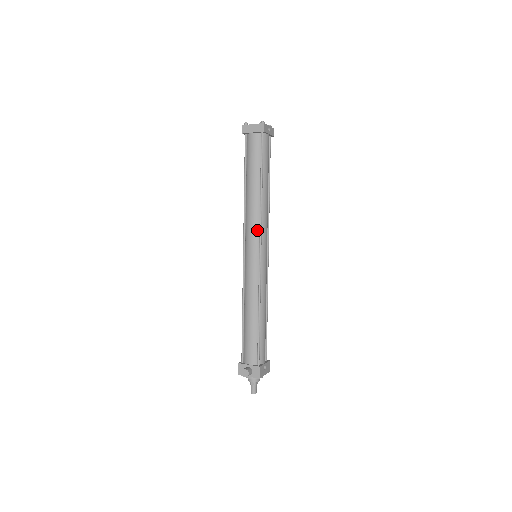
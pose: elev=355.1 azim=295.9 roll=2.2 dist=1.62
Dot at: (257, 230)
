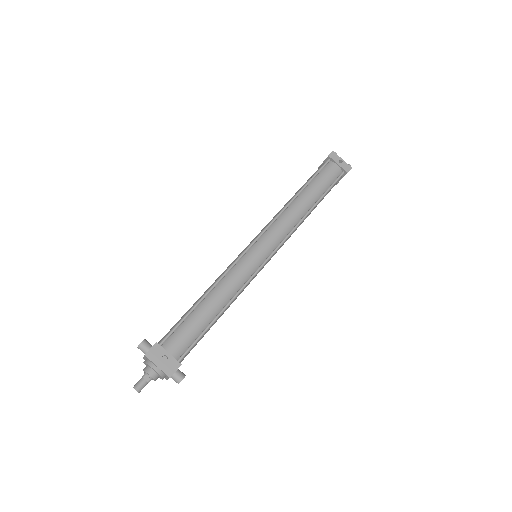
Dot at: (268, 226)
